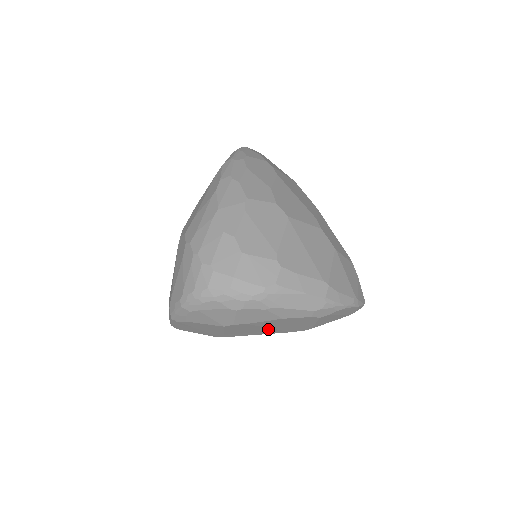
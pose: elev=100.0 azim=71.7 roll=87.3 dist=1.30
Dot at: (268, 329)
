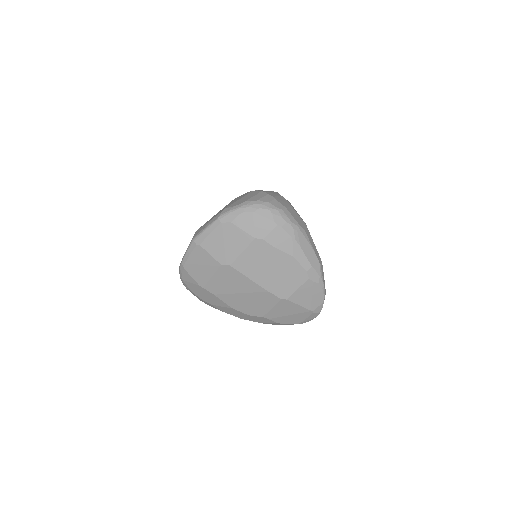
Dot at: (268, 272)
